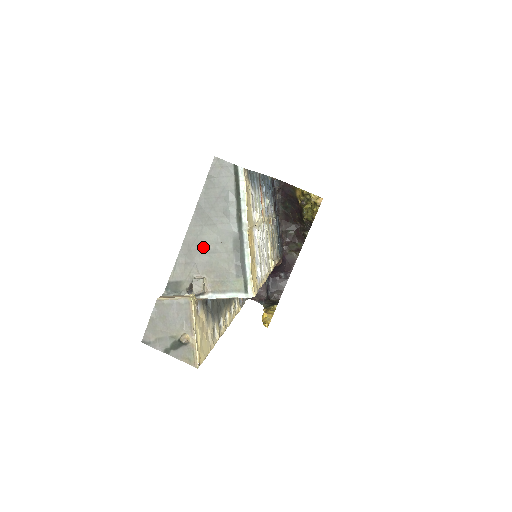
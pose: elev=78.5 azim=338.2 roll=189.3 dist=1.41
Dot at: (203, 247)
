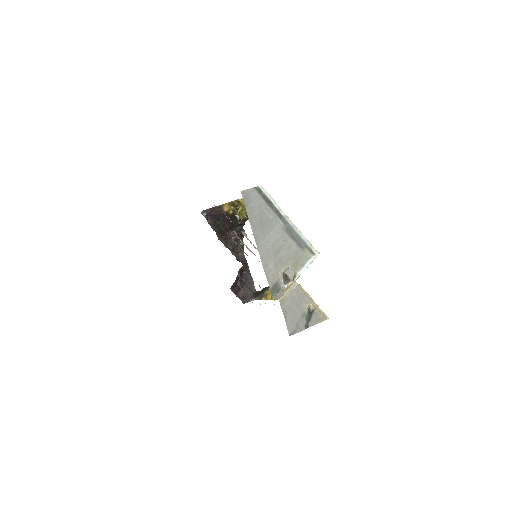
Dot at: (273, 250)
